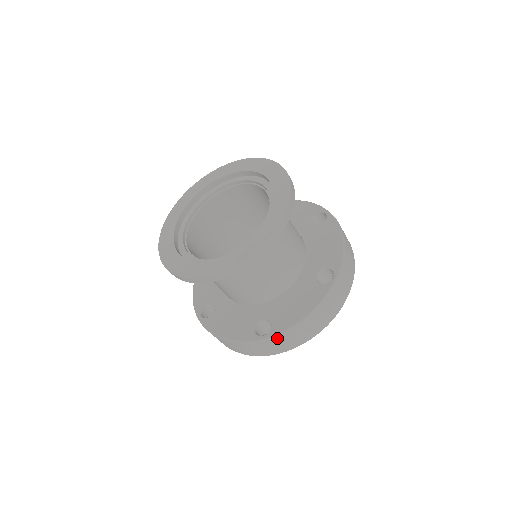
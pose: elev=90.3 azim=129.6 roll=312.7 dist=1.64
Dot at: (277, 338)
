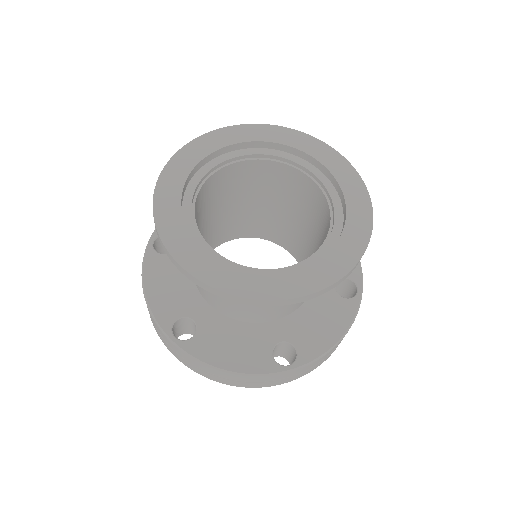
Dot at: (183, 354)
